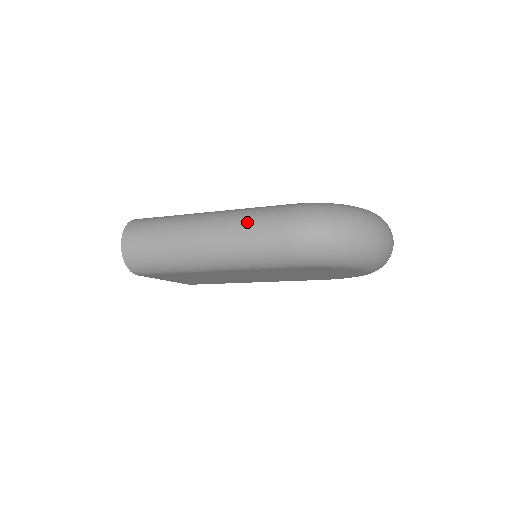
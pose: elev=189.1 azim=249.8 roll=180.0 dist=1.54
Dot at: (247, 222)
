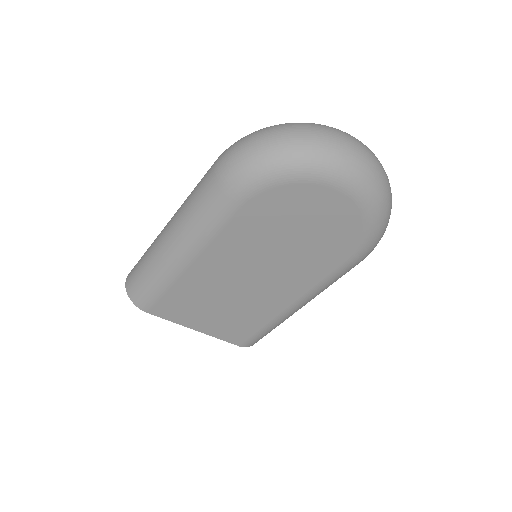
Dot at: occluded
